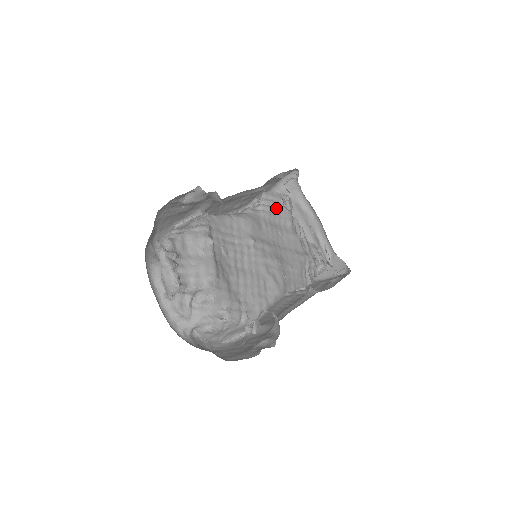
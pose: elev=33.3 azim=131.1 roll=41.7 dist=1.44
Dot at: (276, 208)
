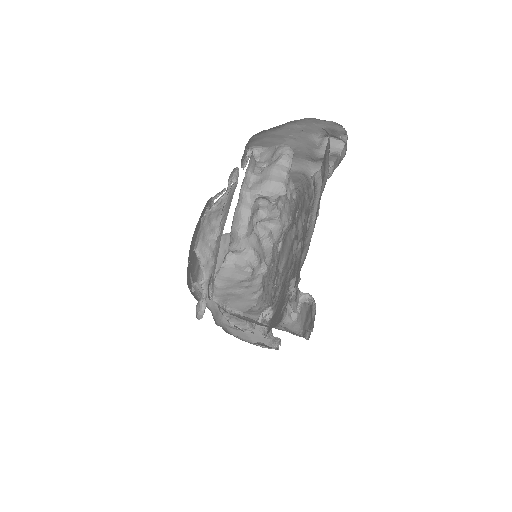
Dot at: occluded
